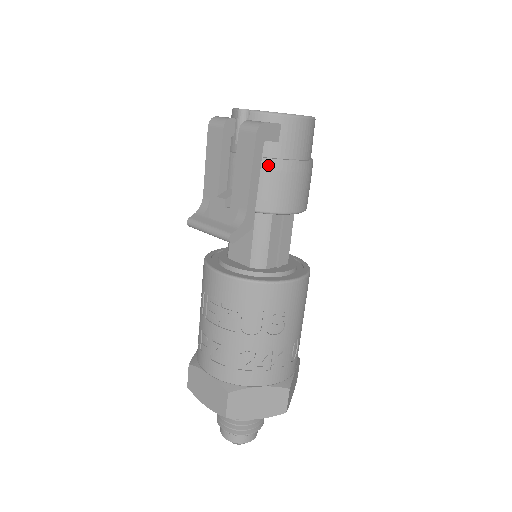
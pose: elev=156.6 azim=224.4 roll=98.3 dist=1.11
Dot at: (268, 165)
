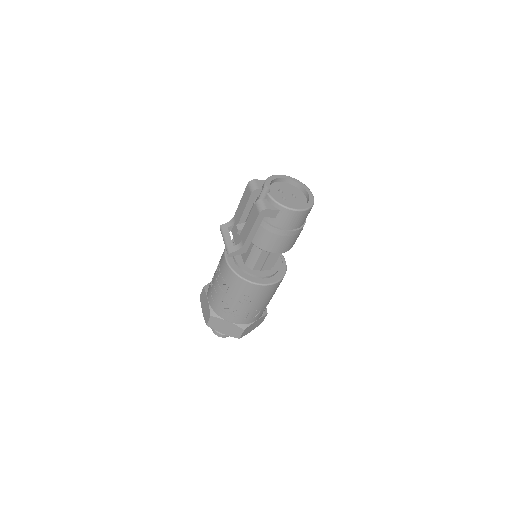
Dot at: (266, 226)
